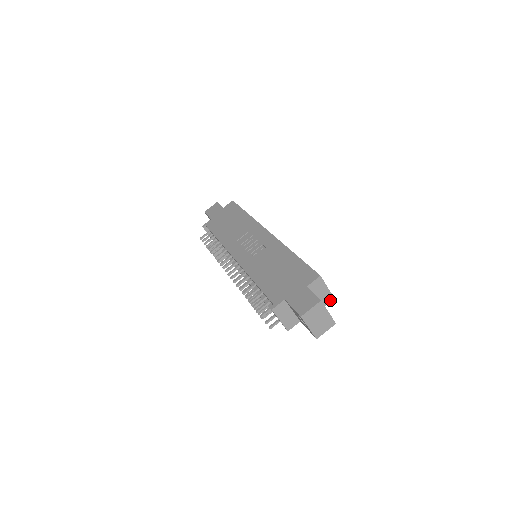
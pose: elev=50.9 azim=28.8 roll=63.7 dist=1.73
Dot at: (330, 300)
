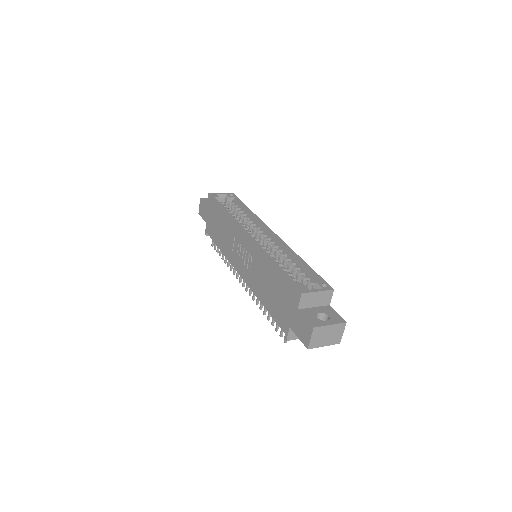
Dot at: (331, 294)
